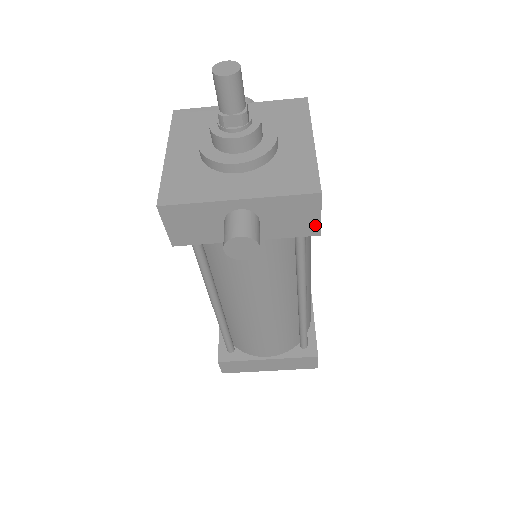
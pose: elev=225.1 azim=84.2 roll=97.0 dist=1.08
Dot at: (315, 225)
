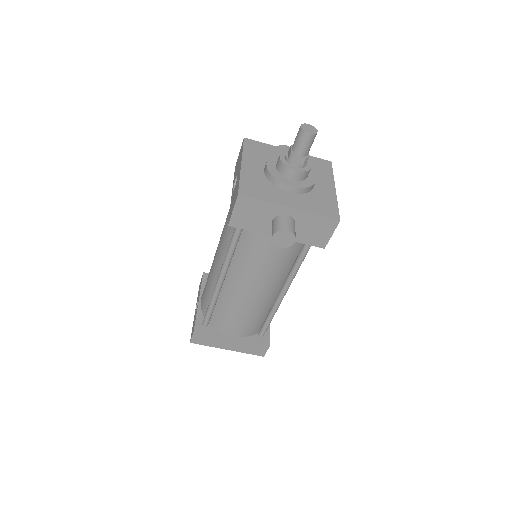
Dot at: (325, 241)
